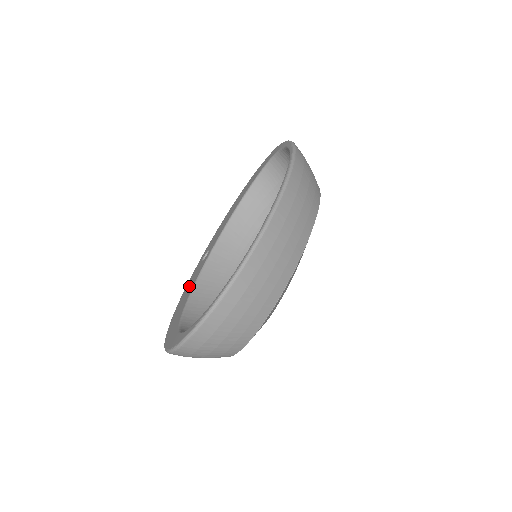
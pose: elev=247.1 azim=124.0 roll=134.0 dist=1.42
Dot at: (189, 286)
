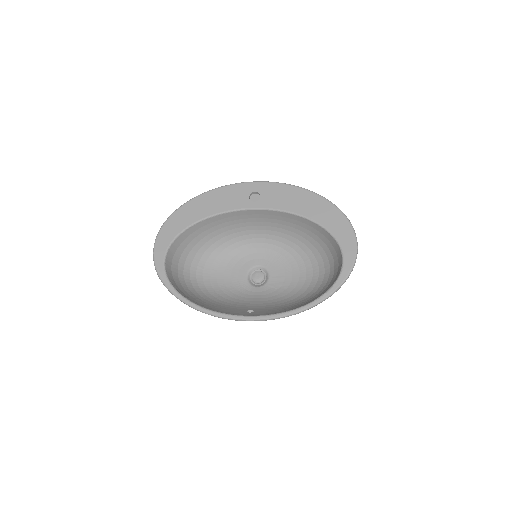
Dot at: (222, 200)
